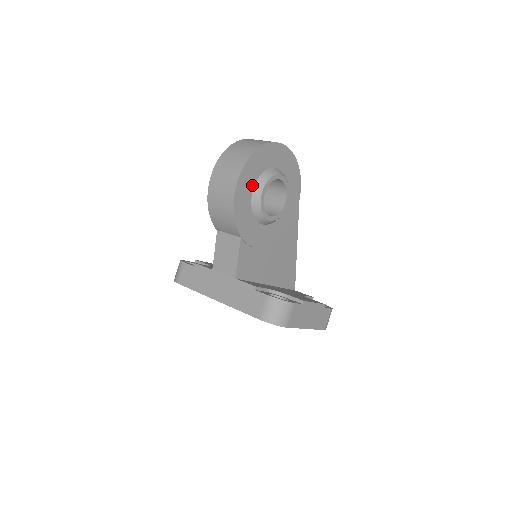
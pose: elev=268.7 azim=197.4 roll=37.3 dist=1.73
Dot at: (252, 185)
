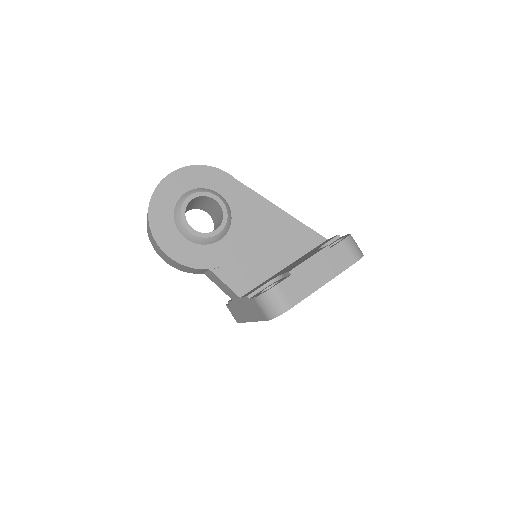
Dot at: (174, 230)
